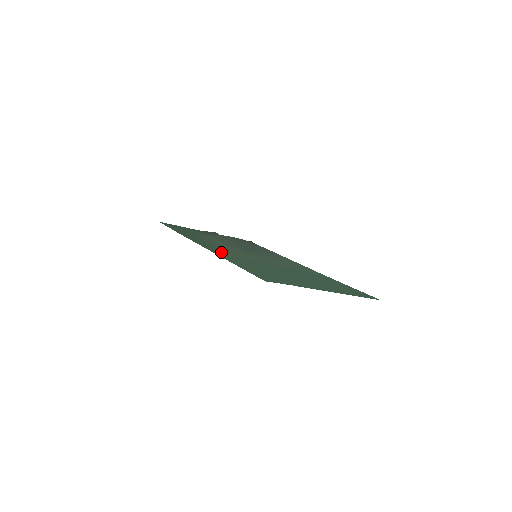
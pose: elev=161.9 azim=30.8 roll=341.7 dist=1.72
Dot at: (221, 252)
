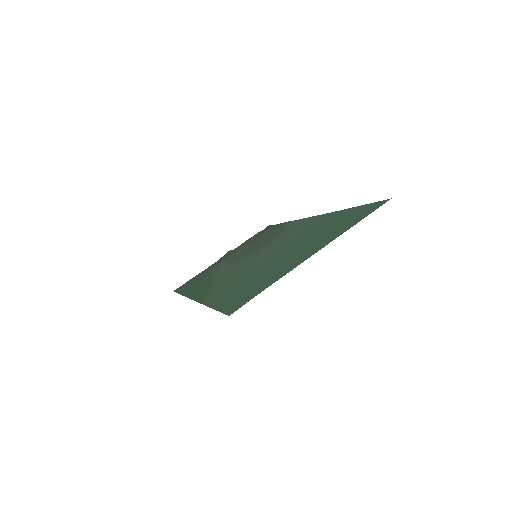
Dot at: (210, 293)
